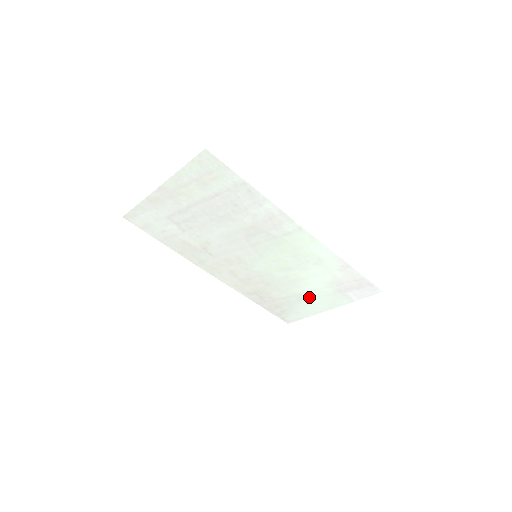
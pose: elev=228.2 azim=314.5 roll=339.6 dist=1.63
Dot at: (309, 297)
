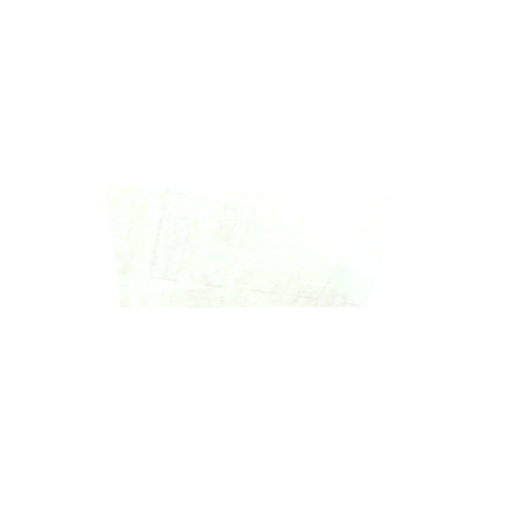
Dot at: (349, 261)
